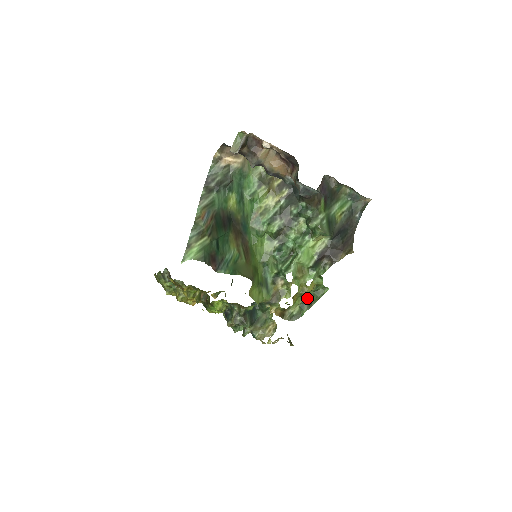
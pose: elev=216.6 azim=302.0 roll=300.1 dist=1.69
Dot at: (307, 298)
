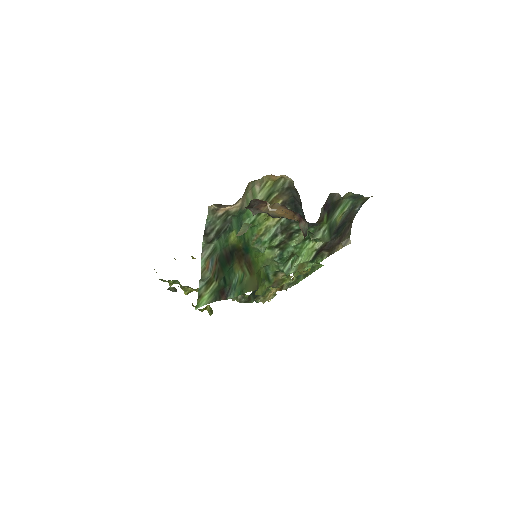
Dot at: occluded
